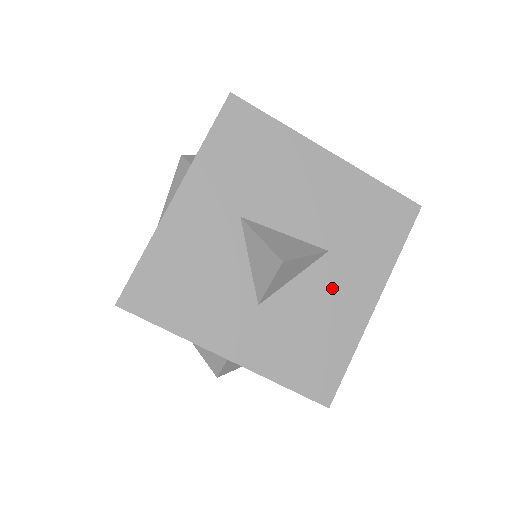
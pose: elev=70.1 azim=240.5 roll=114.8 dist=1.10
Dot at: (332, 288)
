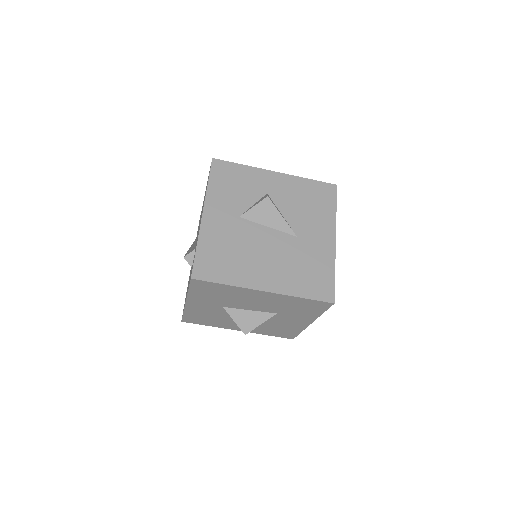
Dot at: (283, 320)
